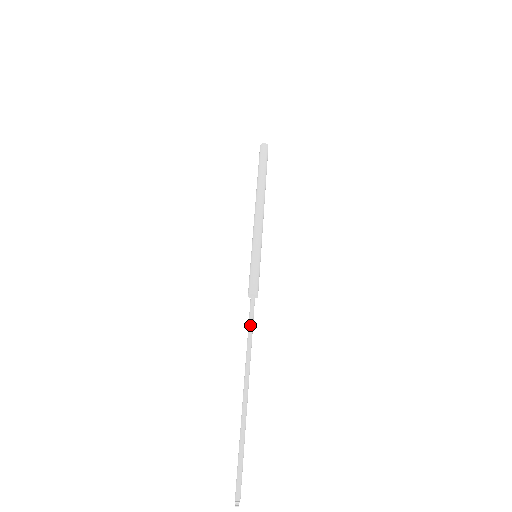
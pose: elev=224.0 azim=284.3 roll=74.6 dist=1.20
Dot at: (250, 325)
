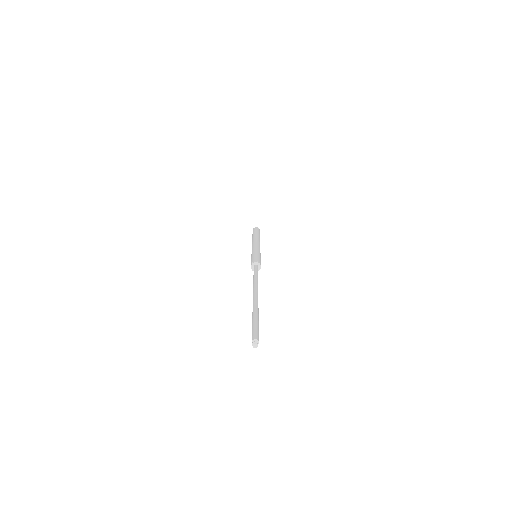
Dot at: (254, 273)
